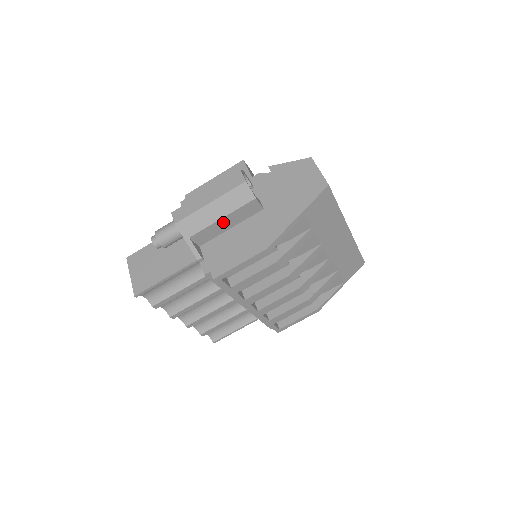
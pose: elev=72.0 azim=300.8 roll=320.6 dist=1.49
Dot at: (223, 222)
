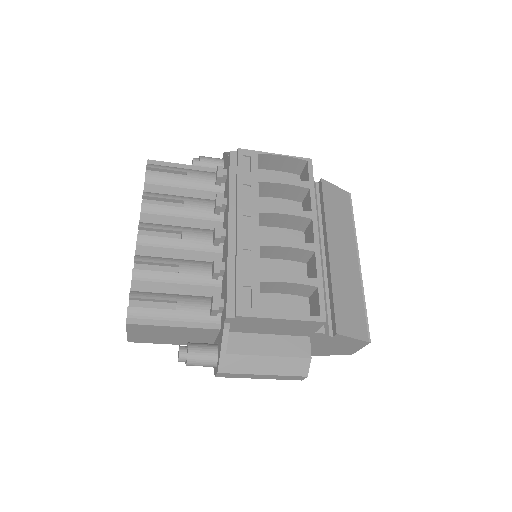
Dot at: occluded
